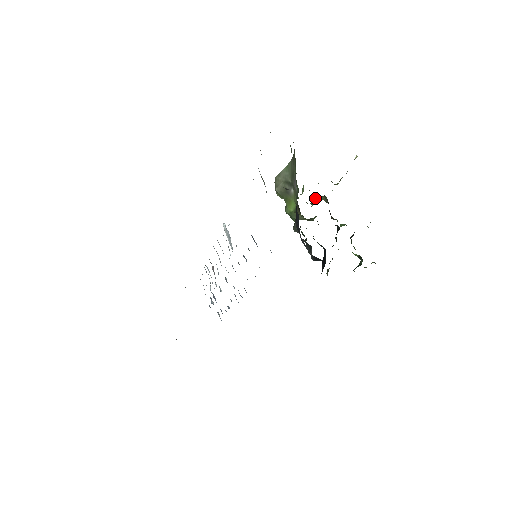
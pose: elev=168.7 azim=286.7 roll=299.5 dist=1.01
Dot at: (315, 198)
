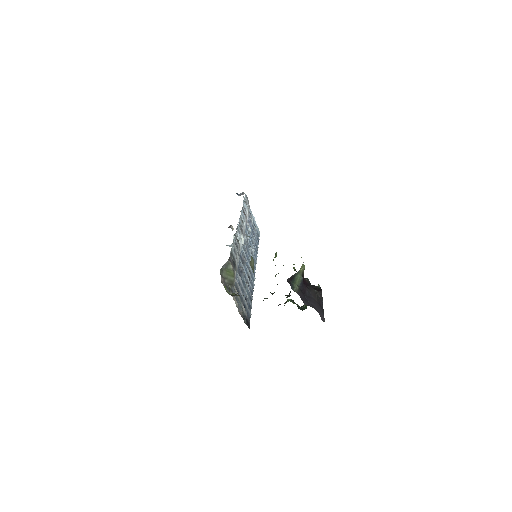
Dot at: occluded
